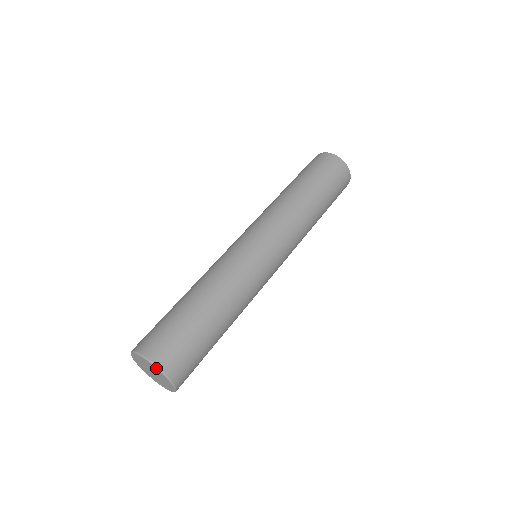
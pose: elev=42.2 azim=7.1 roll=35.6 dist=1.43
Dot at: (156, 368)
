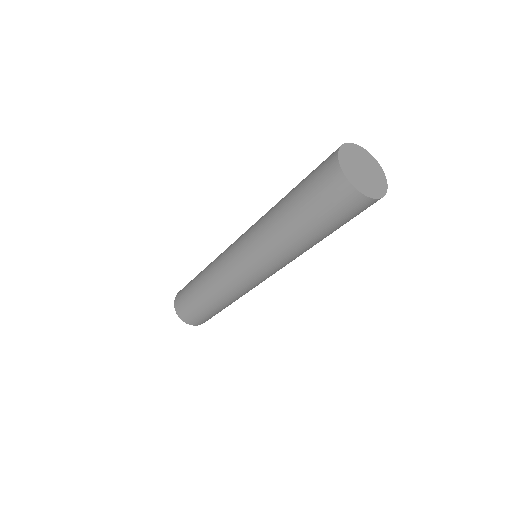
Dot at: (179, 317)
